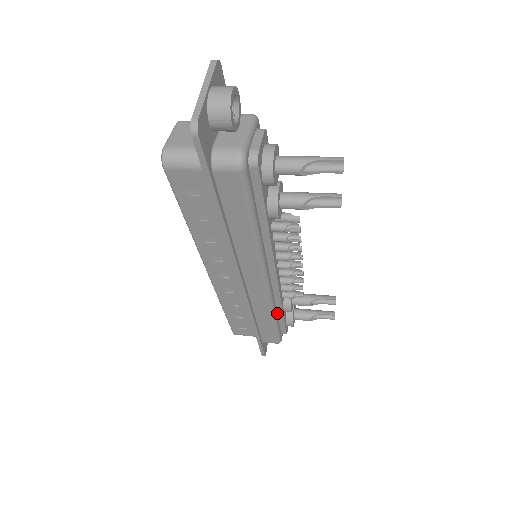
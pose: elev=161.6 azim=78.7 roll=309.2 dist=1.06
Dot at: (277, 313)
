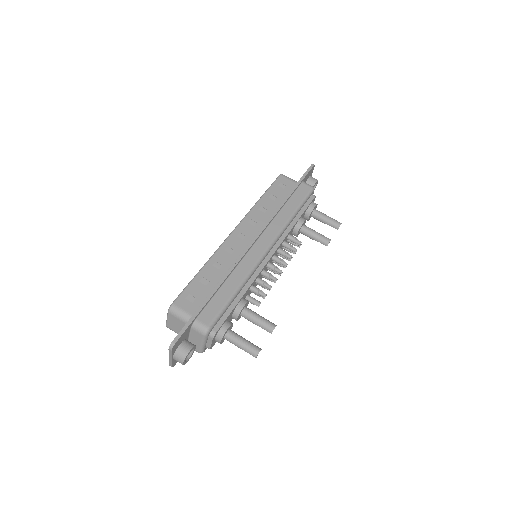
Dot at: occluded
